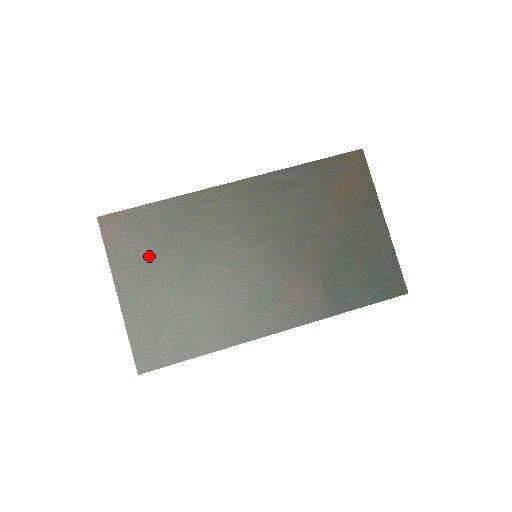
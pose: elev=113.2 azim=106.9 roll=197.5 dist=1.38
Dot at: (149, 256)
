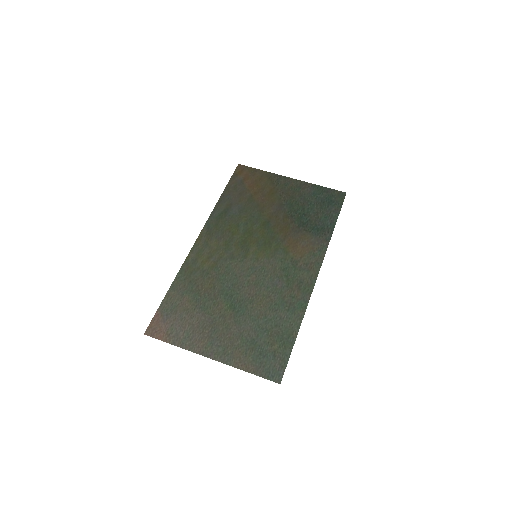
Dot at: (201, 319)
